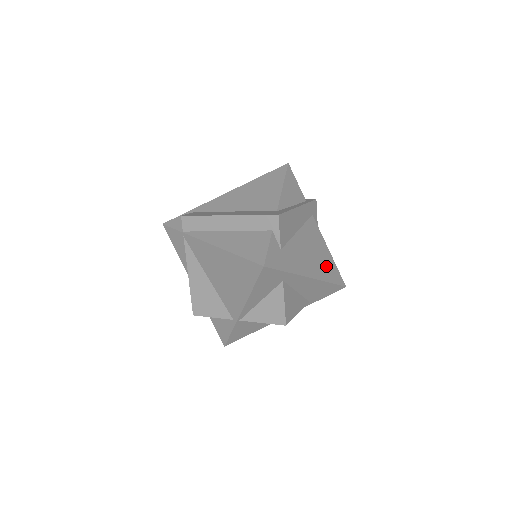
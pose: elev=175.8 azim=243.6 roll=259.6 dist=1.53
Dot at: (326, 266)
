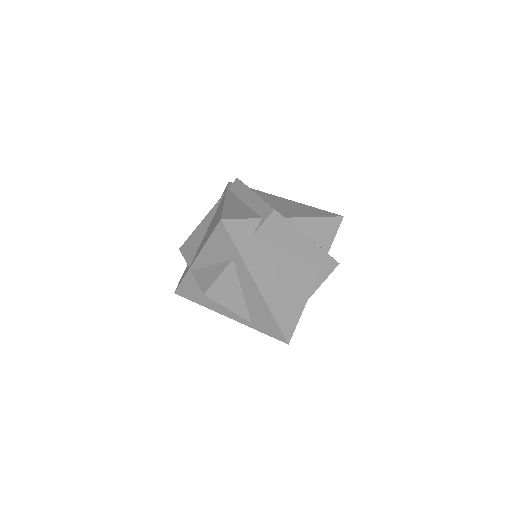
Dot at: (286, 305)
